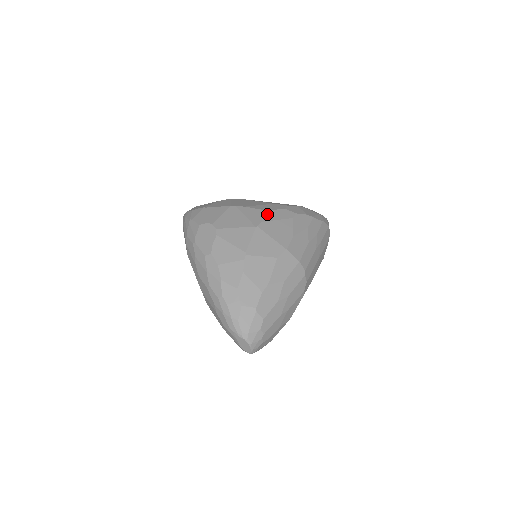
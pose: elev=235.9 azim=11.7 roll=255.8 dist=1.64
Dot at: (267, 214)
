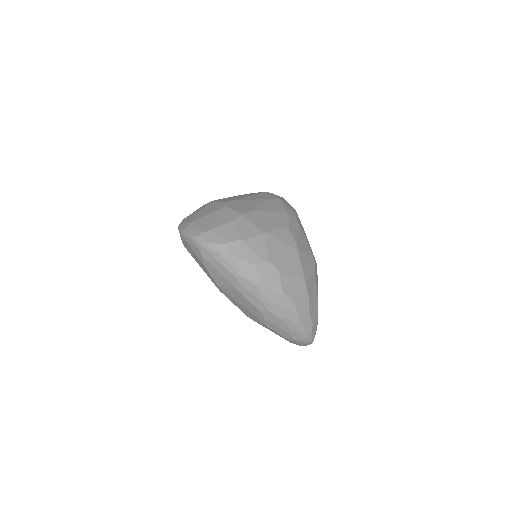
Dot at: (291, 232)
